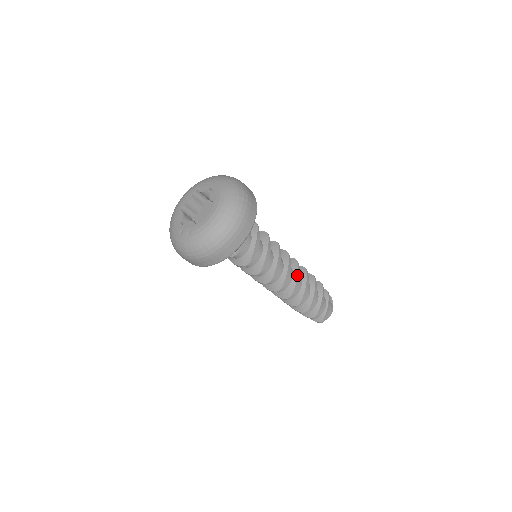
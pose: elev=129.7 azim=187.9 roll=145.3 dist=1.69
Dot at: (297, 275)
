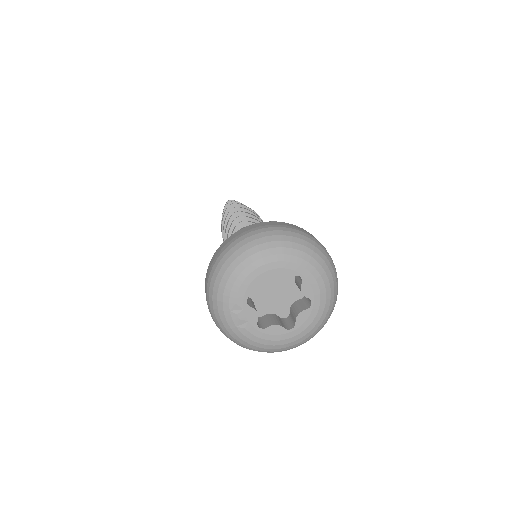
Dot at: occluded
